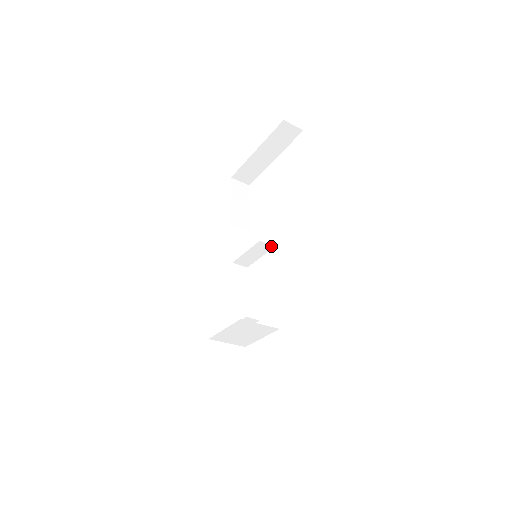
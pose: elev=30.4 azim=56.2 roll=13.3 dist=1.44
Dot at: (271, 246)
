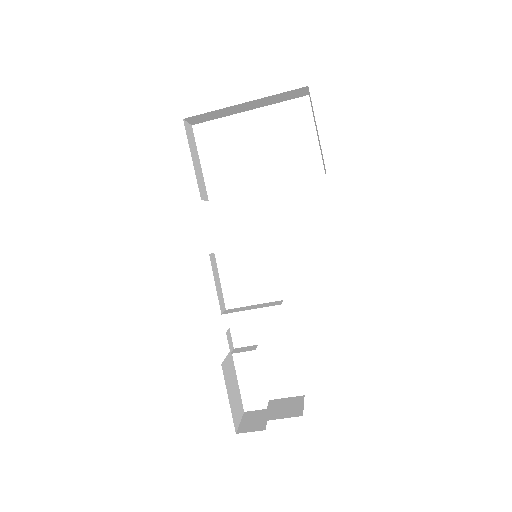
Dot at: occluded
